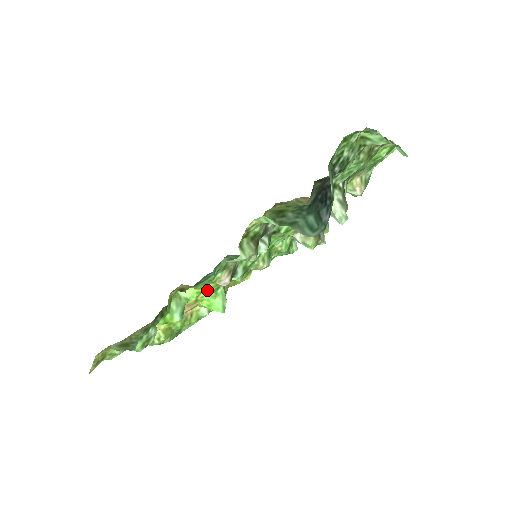
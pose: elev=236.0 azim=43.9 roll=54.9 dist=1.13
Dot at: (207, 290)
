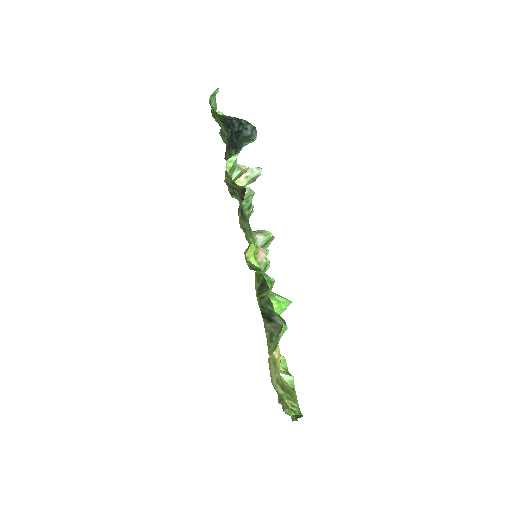
Dot at: occluded
